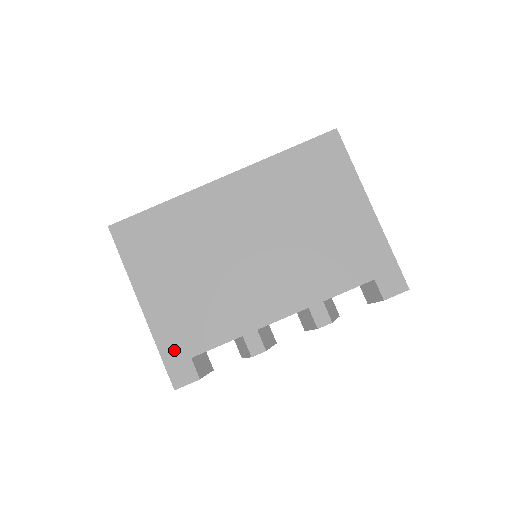
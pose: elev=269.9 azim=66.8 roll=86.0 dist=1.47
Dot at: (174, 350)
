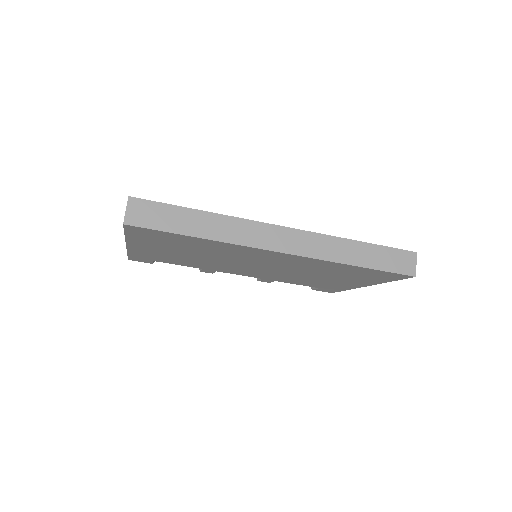
Dot at: (142, 257)
